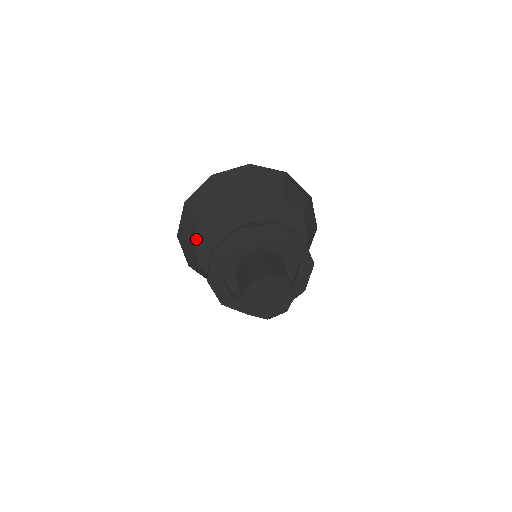
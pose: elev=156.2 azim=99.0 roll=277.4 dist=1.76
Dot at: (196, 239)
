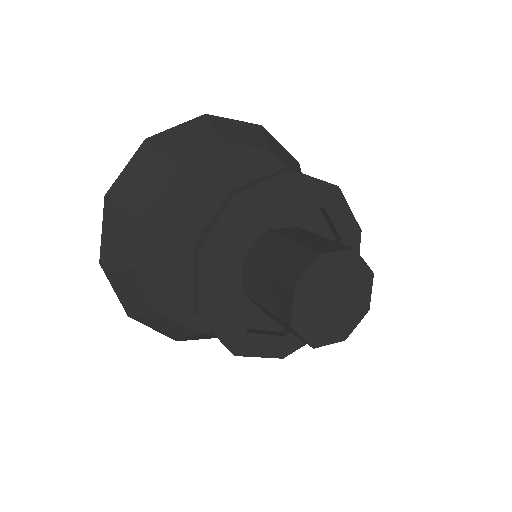
Dot at: (152, 202)
